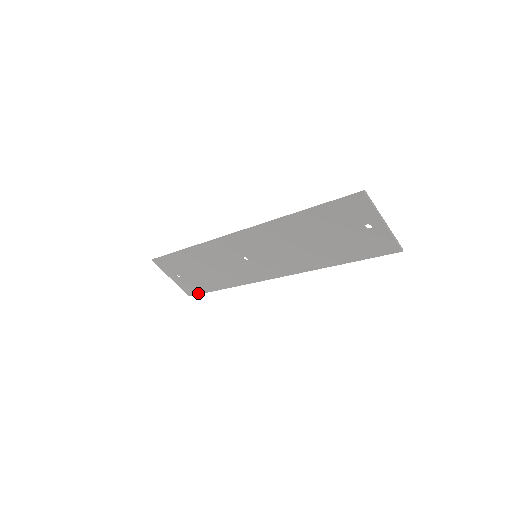
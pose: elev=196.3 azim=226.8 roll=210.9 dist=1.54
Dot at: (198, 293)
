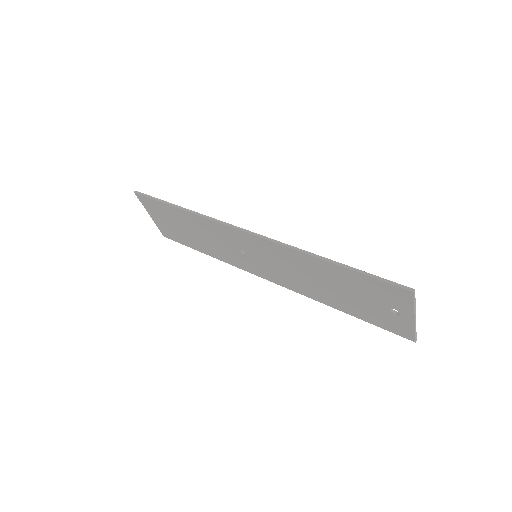
Dot at: (175, 240)
